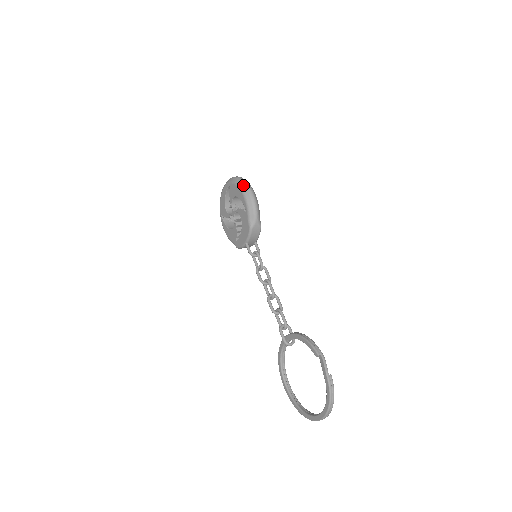
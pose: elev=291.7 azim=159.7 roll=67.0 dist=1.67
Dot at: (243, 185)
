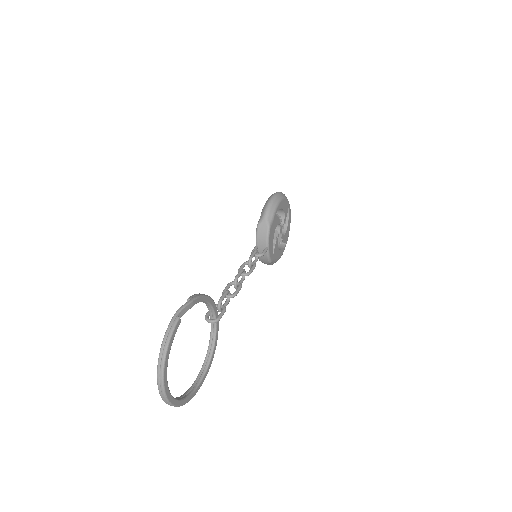
Dot at: occluded
